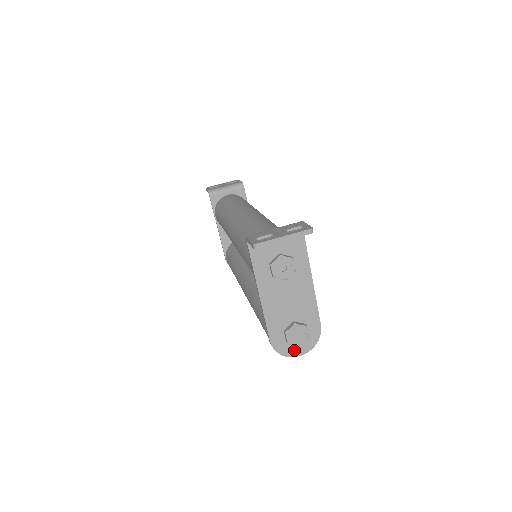
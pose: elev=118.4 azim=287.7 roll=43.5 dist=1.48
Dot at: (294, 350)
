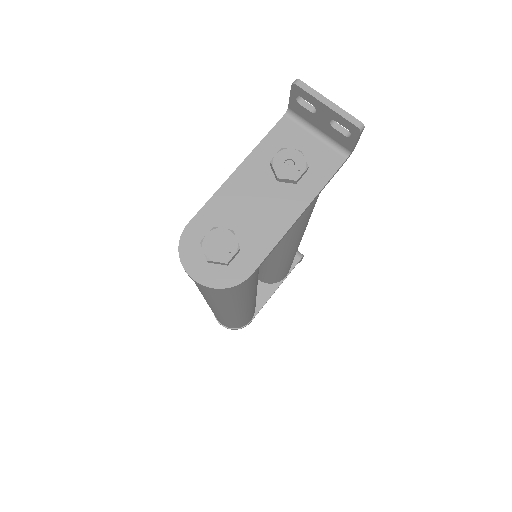
Dot at: (196, 264)
